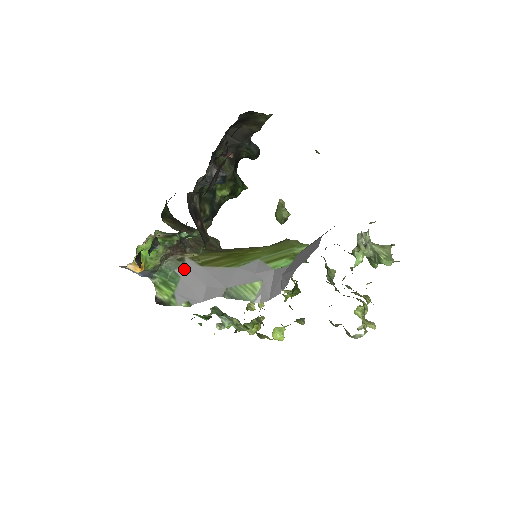
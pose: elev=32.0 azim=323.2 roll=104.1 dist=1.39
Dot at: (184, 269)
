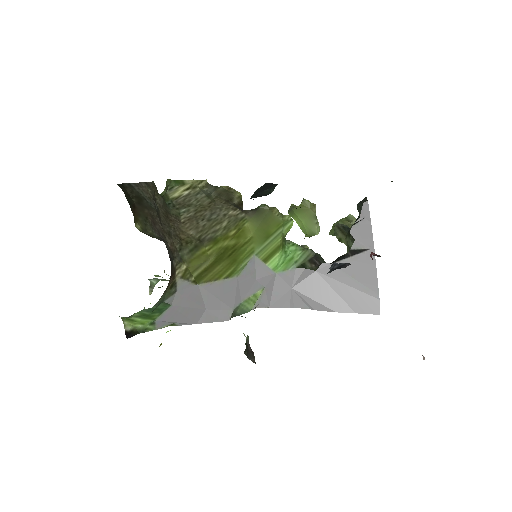
Dot at: (177, 296)
